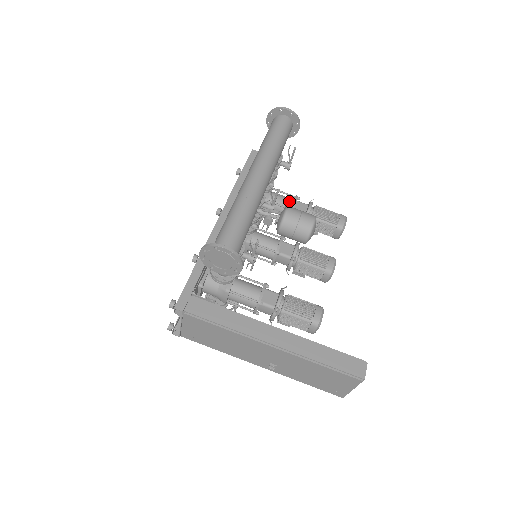
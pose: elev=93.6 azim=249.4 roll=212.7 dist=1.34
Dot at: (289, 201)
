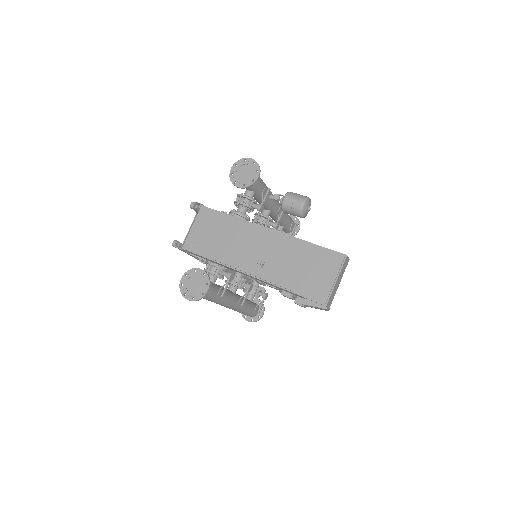
Dot at: occluded
